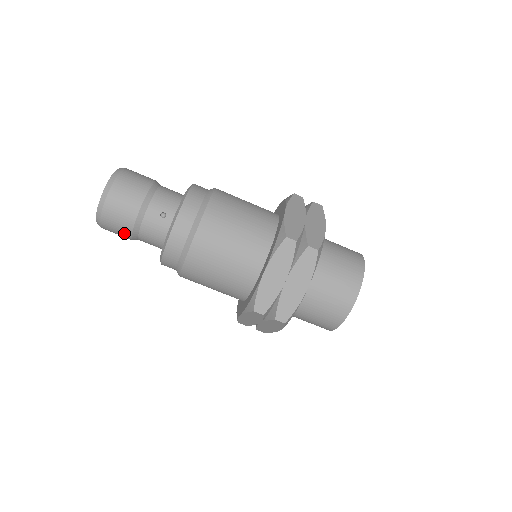
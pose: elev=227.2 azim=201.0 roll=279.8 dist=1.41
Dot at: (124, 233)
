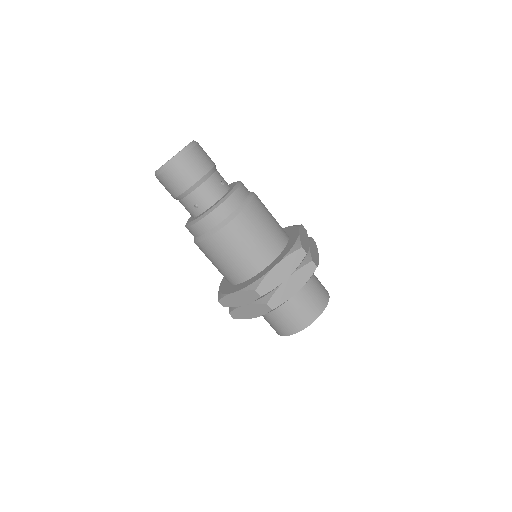
Dot at: occluded
